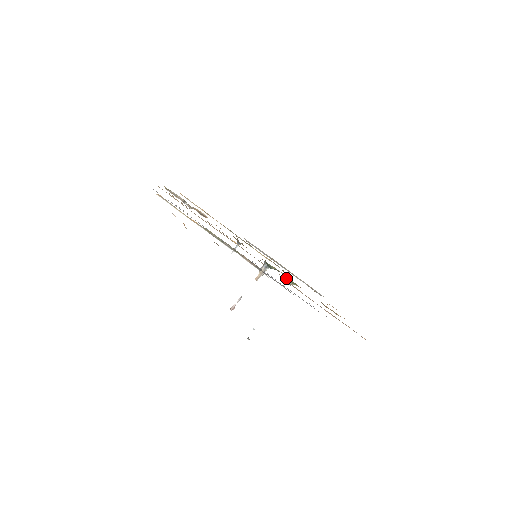
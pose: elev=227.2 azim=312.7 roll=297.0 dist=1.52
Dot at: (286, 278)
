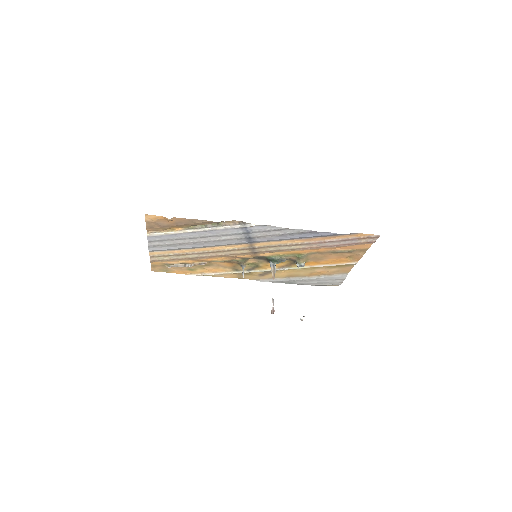
Dot at: occluded
